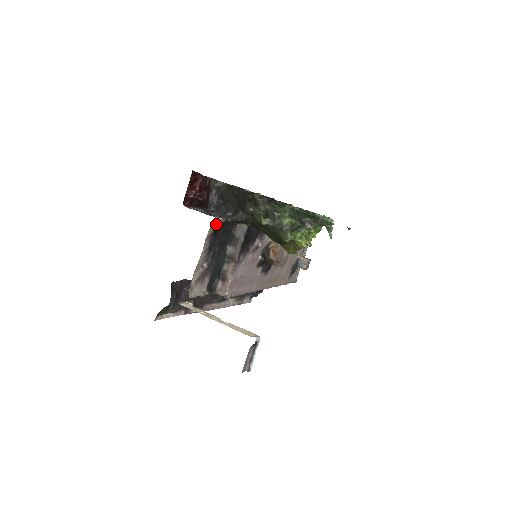
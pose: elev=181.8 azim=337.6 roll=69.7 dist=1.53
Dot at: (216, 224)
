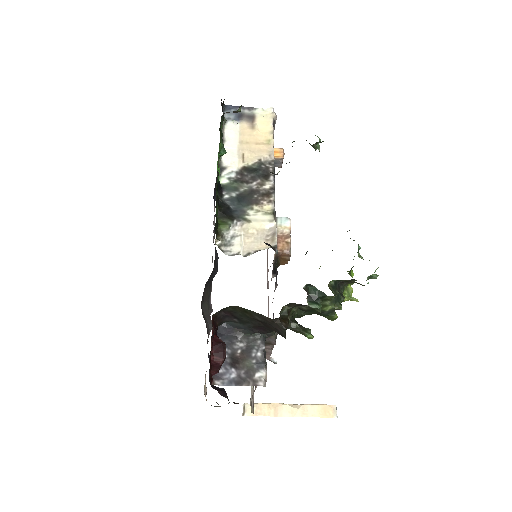
Dot at: occluded
